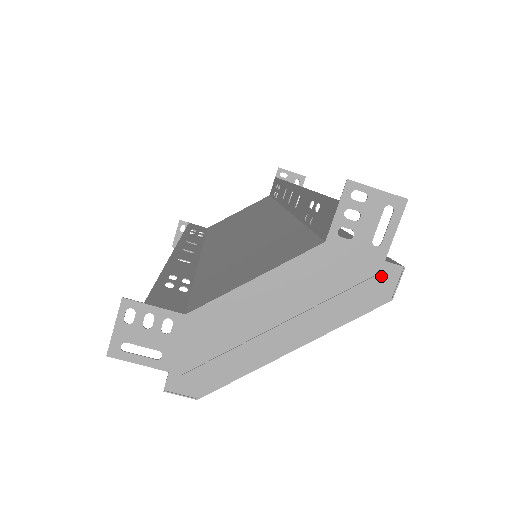
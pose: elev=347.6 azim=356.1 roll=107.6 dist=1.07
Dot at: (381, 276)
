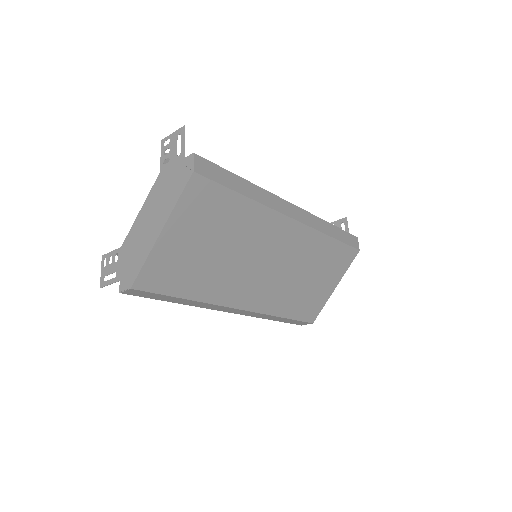
Dot at: (185, 166)
